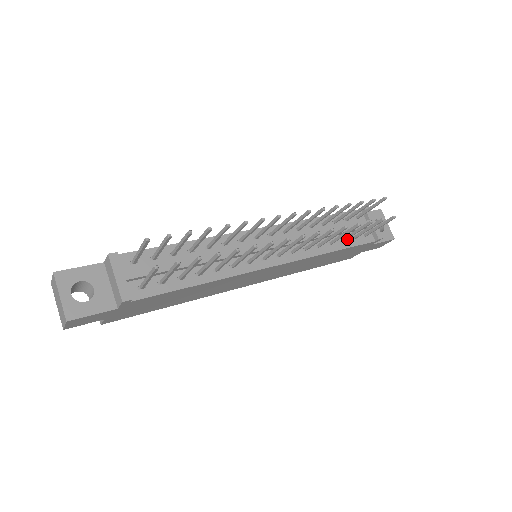
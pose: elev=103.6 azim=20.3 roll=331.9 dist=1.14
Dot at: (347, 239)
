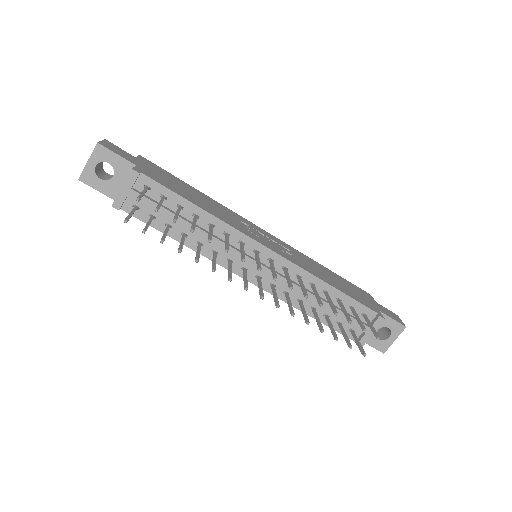
Dot at: (332, 319)
